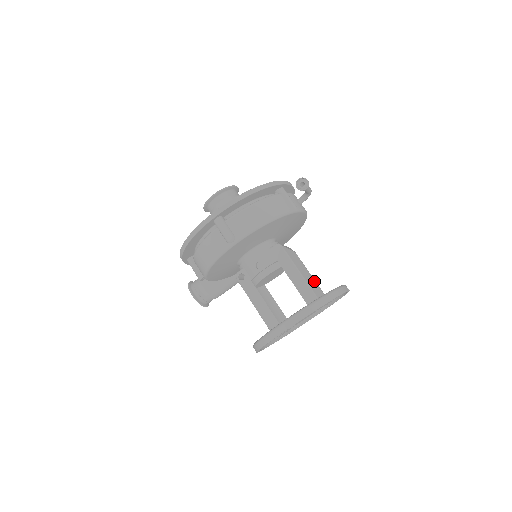
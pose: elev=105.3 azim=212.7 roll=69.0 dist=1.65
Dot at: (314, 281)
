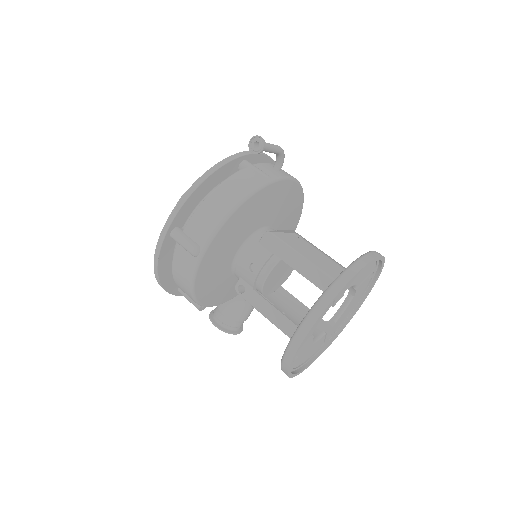
Dot at: (330, 261)
